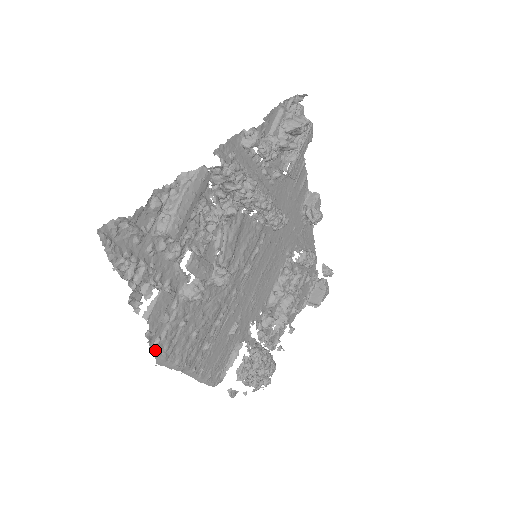
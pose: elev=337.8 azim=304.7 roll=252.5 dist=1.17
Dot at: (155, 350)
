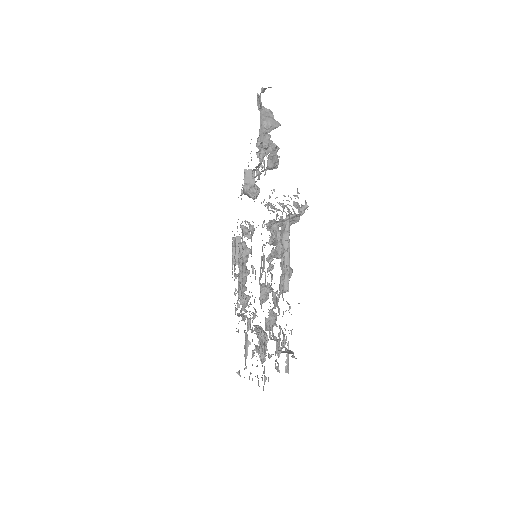
Dot at: (263, 388)
